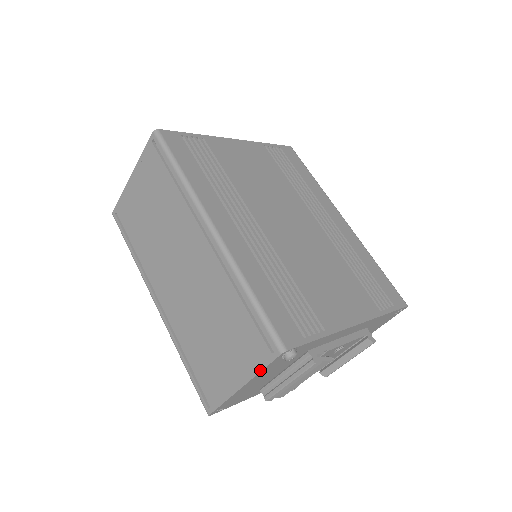
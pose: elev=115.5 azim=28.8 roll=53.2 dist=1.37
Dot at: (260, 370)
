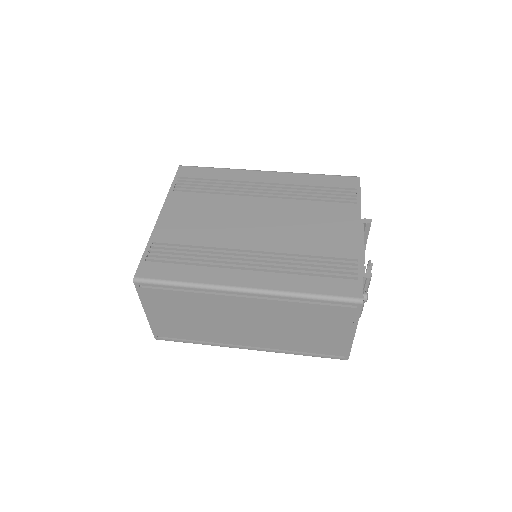
Dot at: (358, 319)
